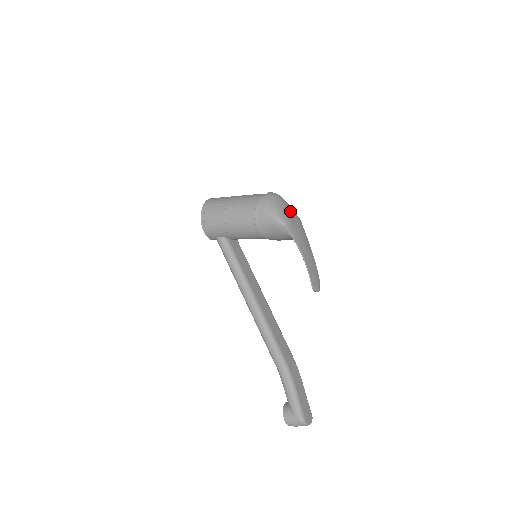
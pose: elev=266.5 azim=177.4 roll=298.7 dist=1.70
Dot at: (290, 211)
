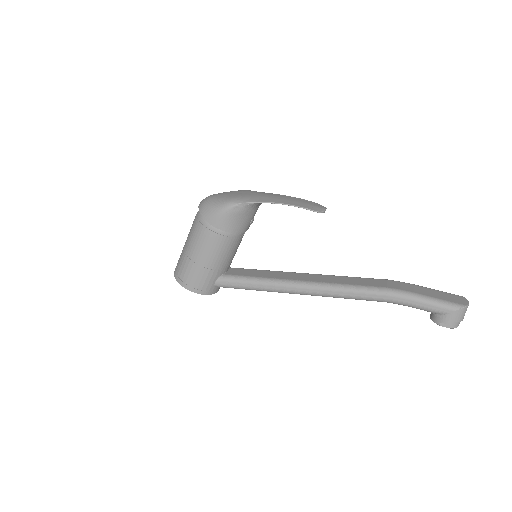
Dot at: (229, 193)
